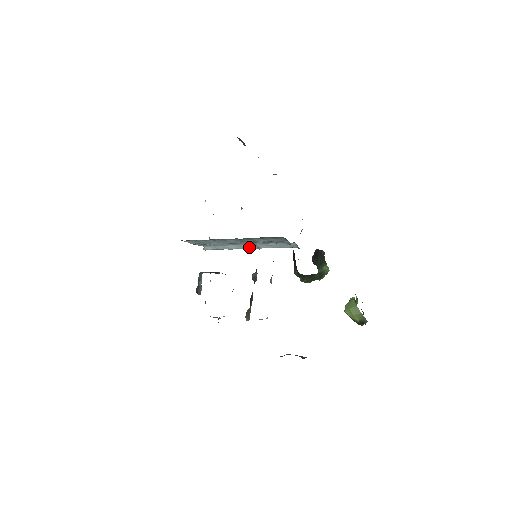
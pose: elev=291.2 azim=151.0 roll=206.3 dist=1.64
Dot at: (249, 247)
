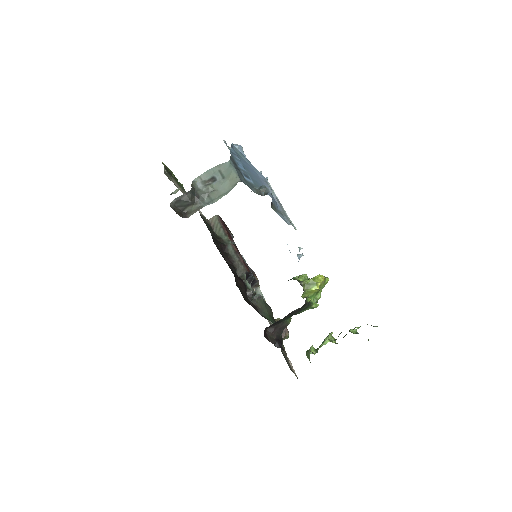
Dot at: occluded
